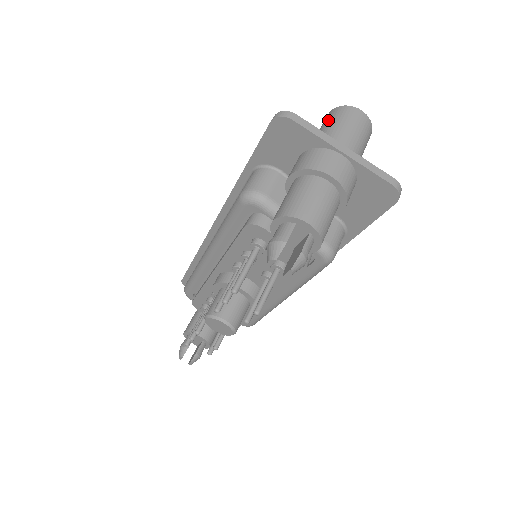
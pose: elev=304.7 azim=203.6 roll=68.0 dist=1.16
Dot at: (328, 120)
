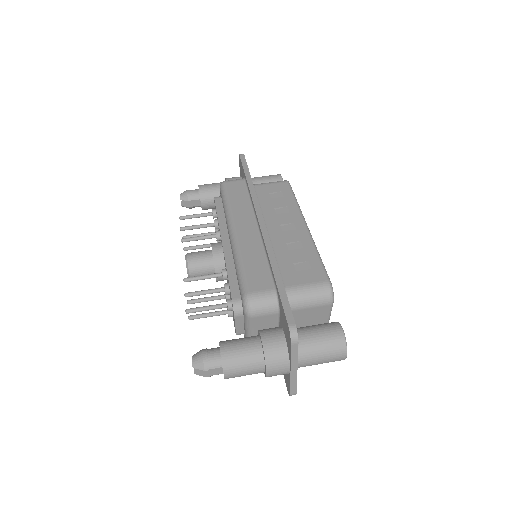
Dot at: (328, 338)
